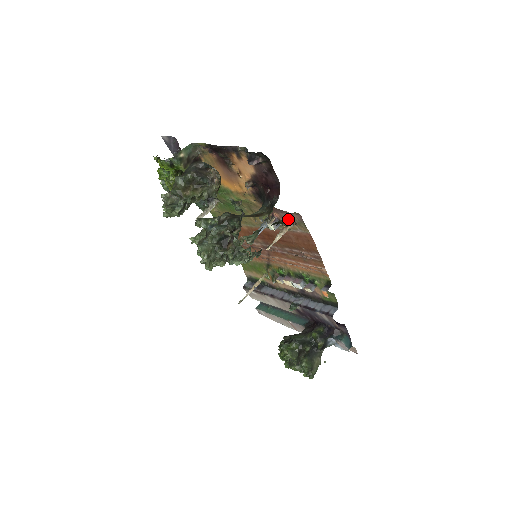
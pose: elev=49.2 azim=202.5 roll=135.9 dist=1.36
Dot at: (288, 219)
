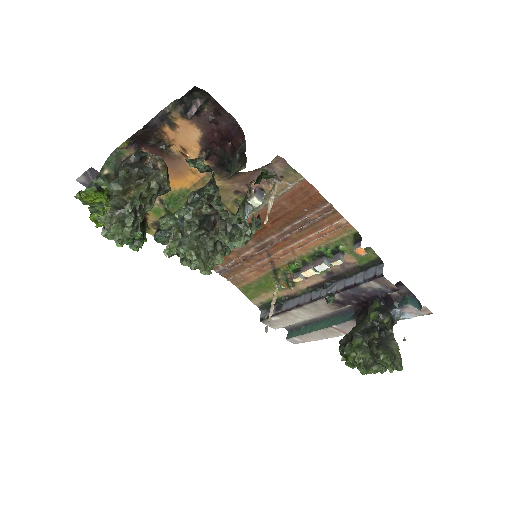
Dot at: (270, 178)
